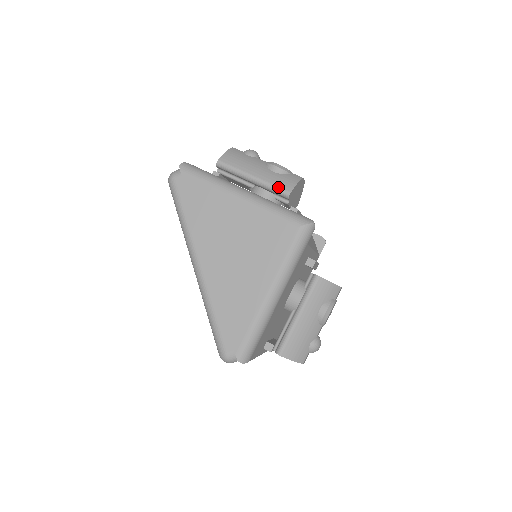
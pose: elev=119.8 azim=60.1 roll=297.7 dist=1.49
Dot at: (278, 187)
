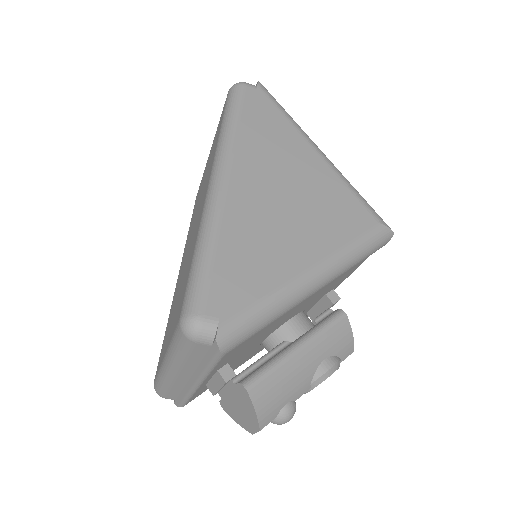
Dot at: occluded
